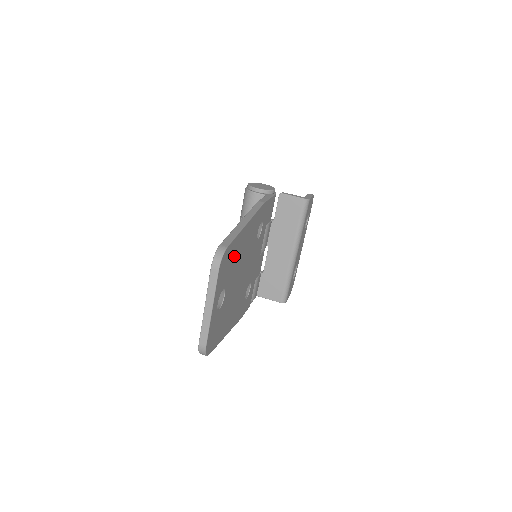
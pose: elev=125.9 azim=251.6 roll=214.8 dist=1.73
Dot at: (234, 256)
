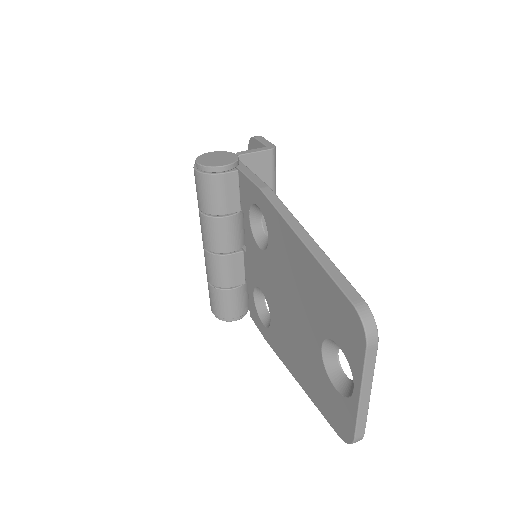
Dot at: occluded
